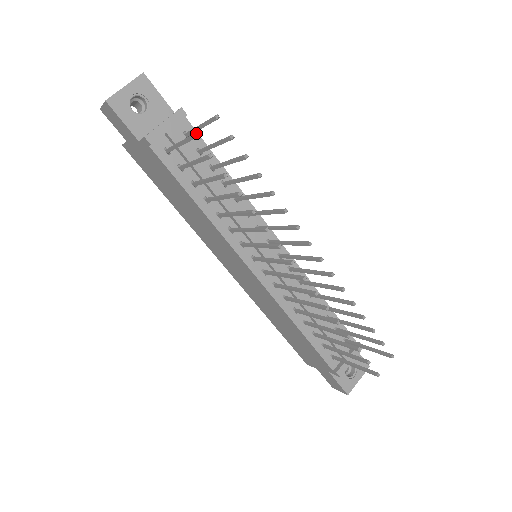
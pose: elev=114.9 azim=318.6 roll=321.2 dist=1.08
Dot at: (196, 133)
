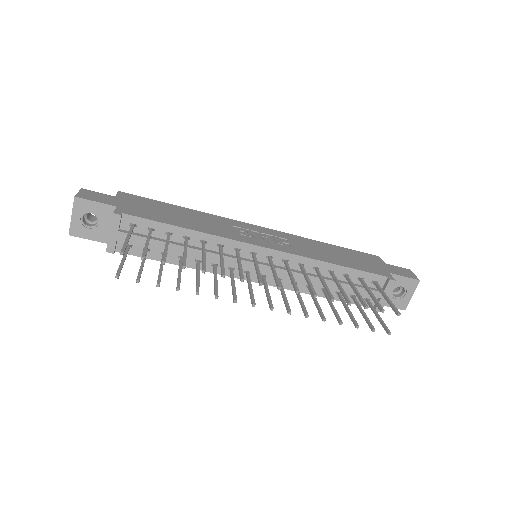
Dot at: (139, 218)
